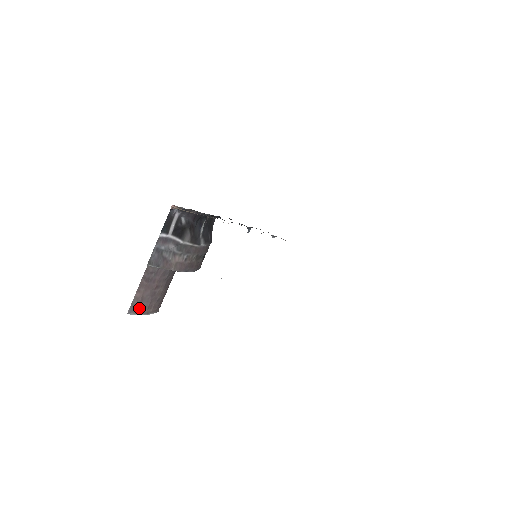
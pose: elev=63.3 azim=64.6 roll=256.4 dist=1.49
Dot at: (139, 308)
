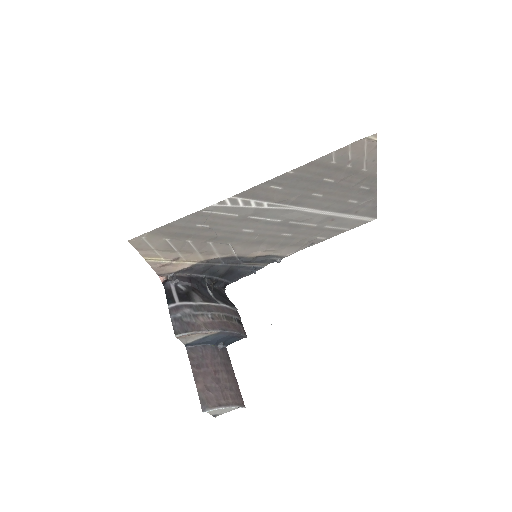
Dot at: (212, 401)
